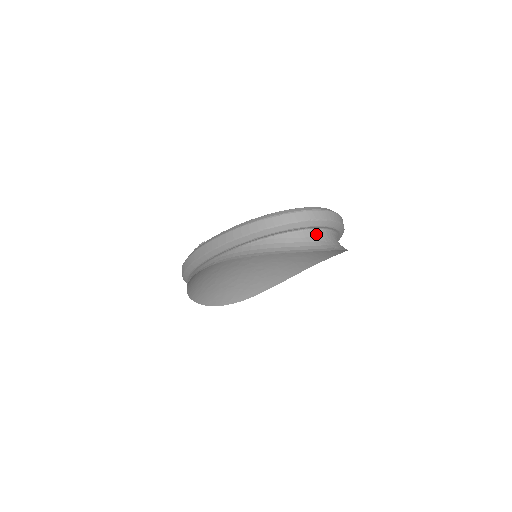
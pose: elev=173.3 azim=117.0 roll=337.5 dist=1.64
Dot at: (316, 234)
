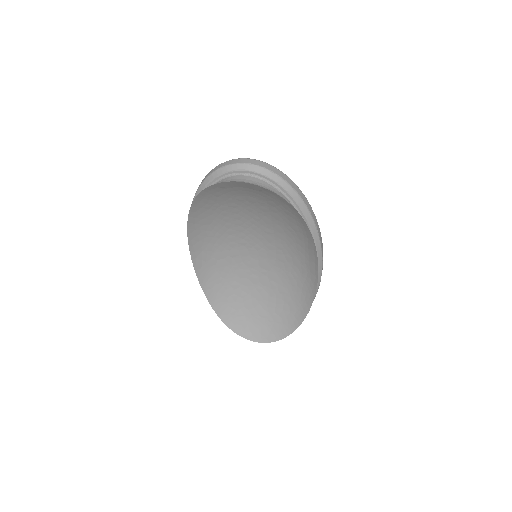
Dot at: (243, 177)
